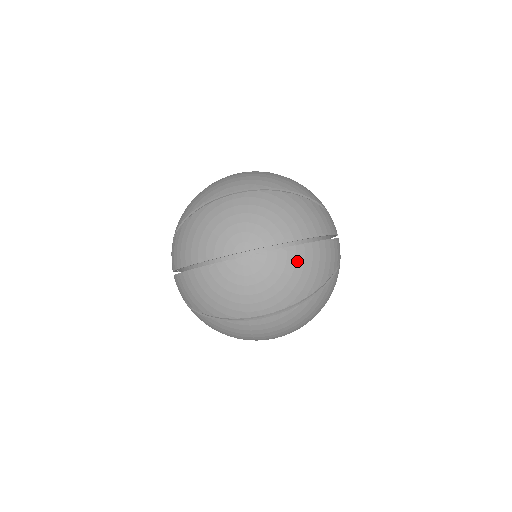
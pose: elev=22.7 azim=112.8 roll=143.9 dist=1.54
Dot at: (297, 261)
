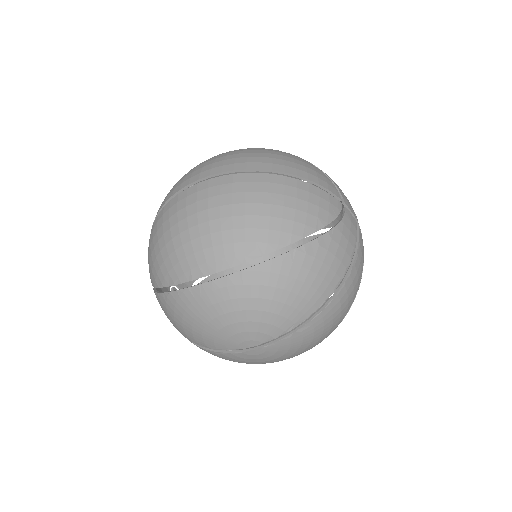
Dot at: (315, 330)
